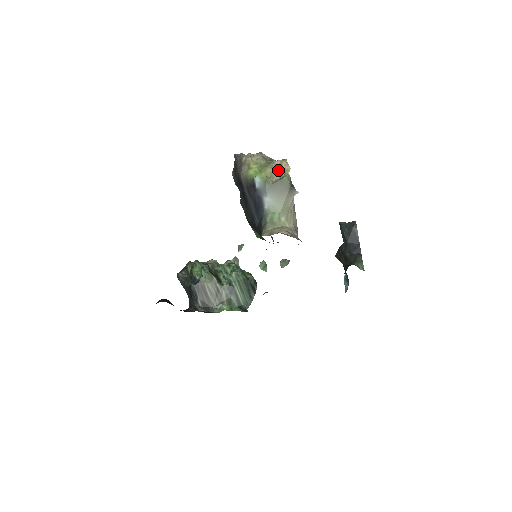
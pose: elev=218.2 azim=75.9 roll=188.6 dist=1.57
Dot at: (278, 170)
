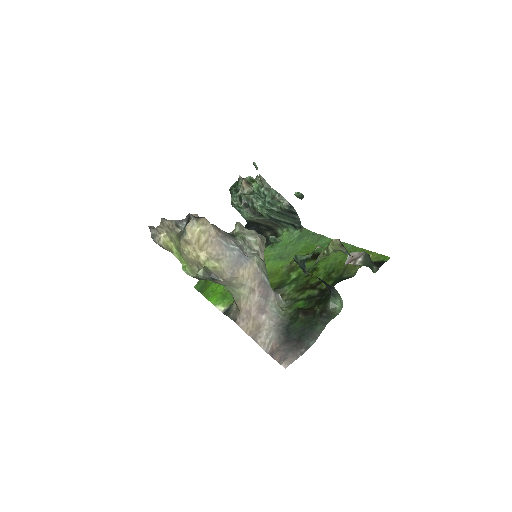
Dot at: (190, 252)
